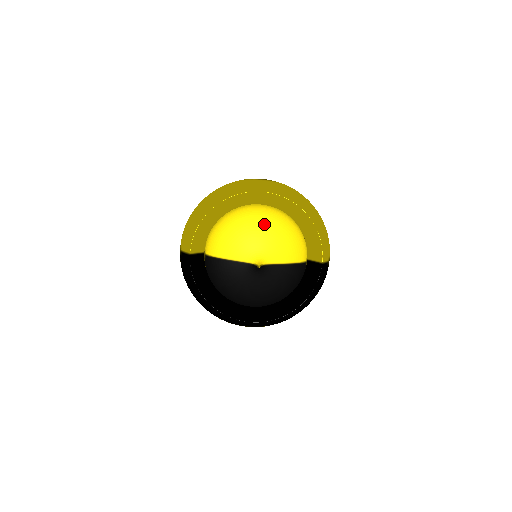
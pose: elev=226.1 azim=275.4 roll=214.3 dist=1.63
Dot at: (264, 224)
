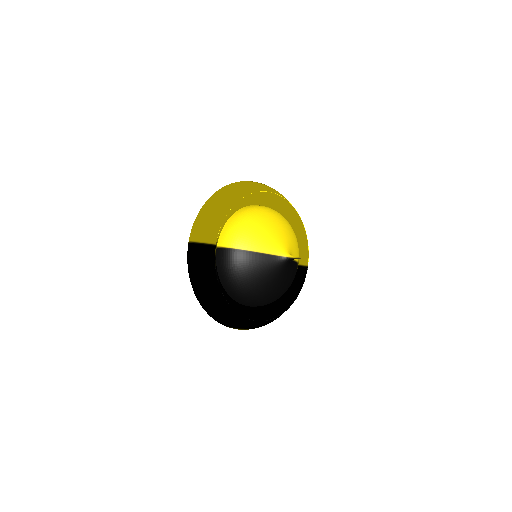
Dot at: (282, 223)
